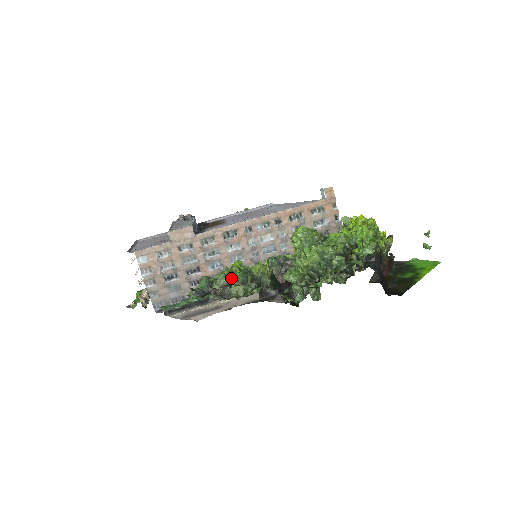
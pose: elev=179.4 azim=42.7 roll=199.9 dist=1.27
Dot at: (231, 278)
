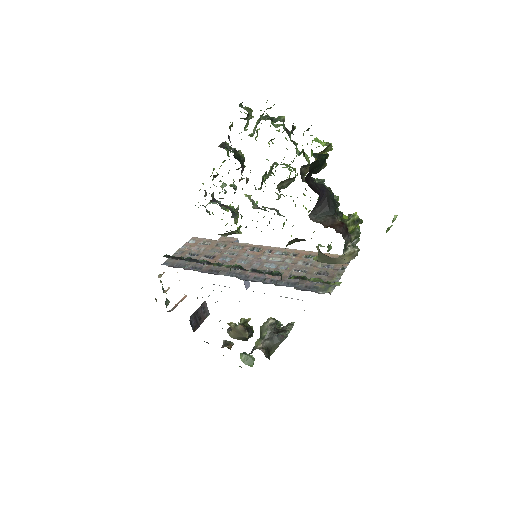
Dot at: (221, 187)
